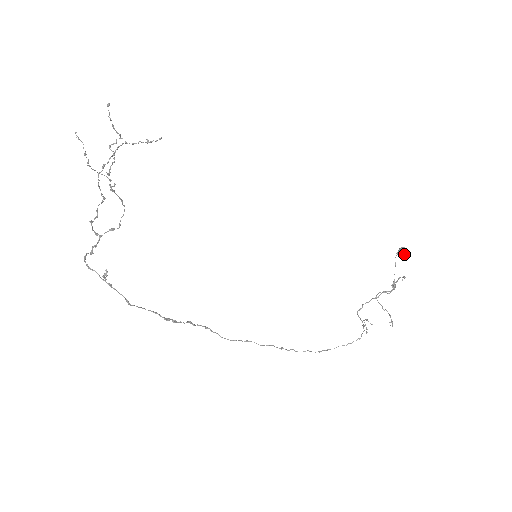
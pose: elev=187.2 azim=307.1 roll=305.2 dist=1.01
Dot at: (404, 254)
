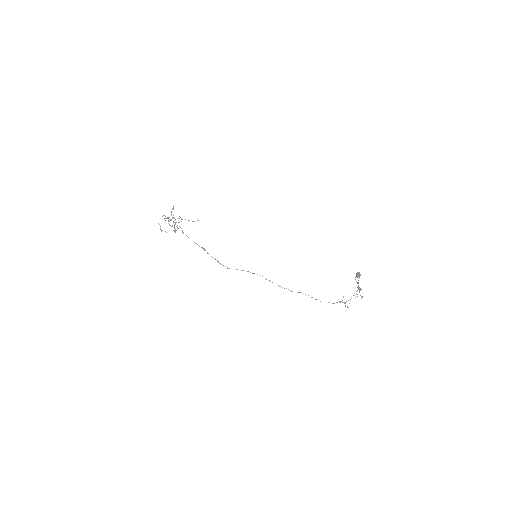
Dot at: (359, 273)
